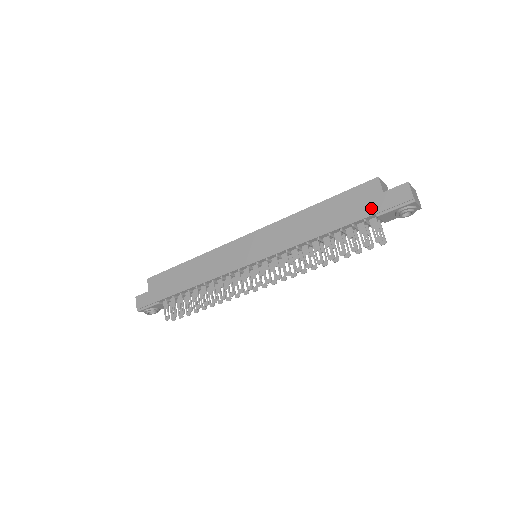
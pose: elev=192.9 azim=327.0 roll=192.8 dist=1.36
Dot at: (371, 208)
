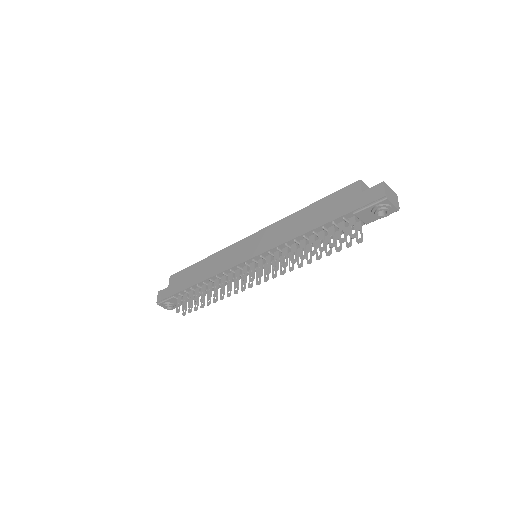
Dot at: (349, 206)
